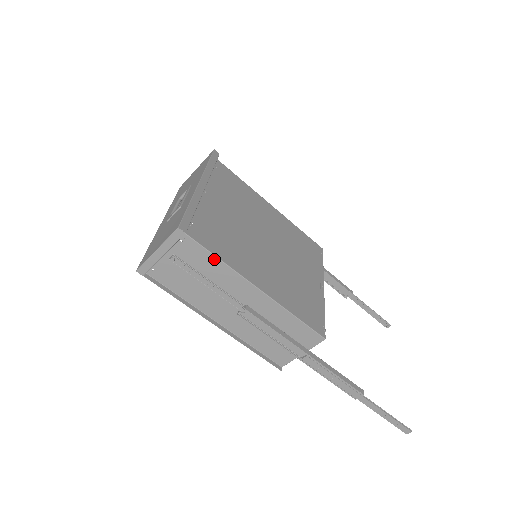
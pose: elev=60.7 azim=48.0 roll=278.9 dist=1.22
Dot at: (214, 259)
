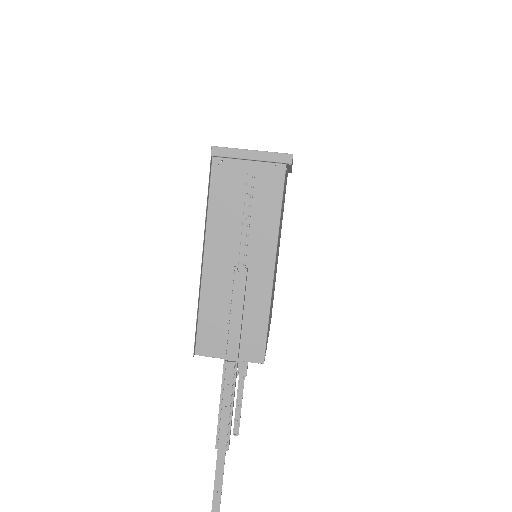
Dot at: (278, 206)
